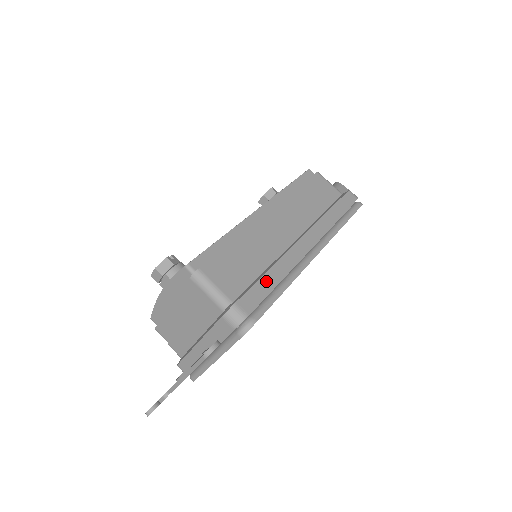
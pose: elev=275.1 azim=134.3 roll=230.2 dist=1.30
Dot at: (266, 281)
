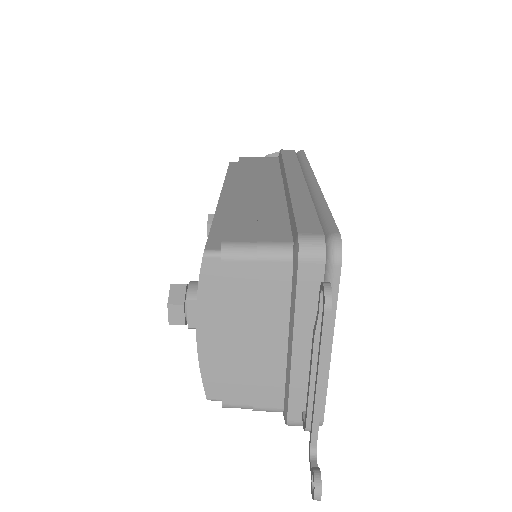
Dot at: (302, 210)
